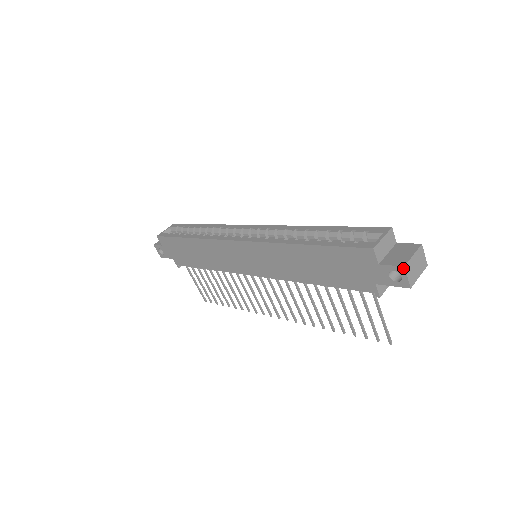
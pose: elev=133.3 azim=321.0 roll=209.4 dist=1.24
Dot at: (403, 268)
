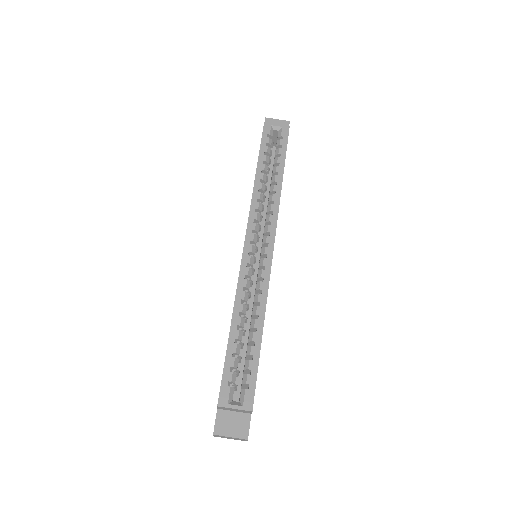
Dot at: (213, 433)
